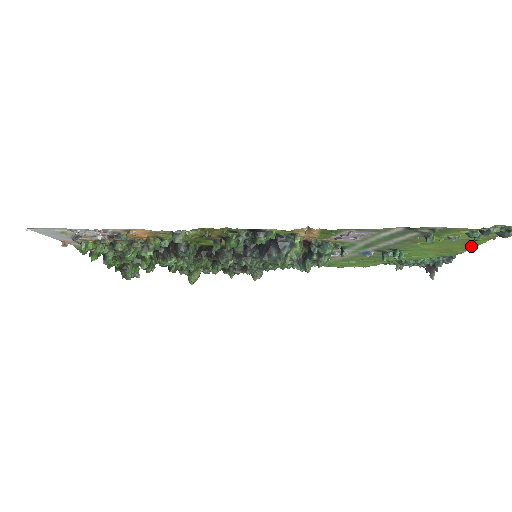
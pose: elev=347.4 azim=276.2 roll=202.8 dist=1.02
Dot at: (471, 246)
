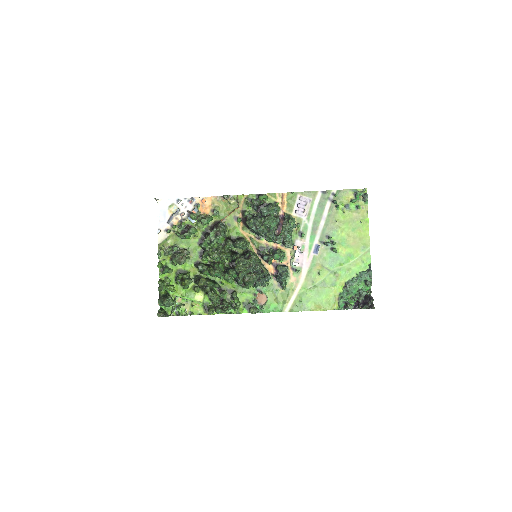
Dot at: (366, 233)
